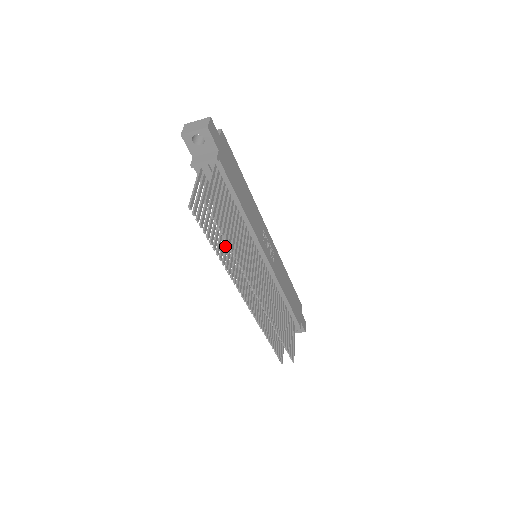
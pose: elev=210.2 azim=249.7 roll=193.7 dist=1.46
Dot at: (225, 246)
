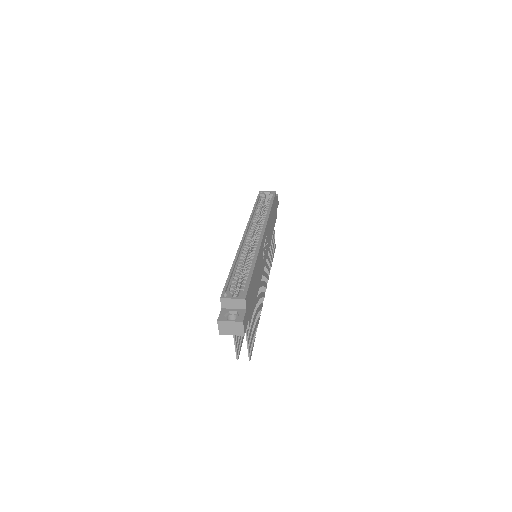
Dot at: occluded
